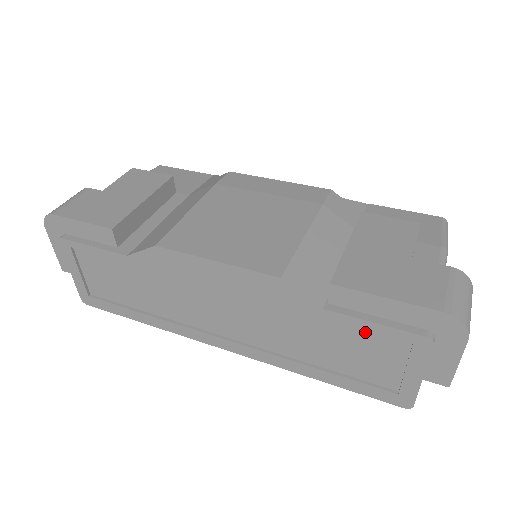
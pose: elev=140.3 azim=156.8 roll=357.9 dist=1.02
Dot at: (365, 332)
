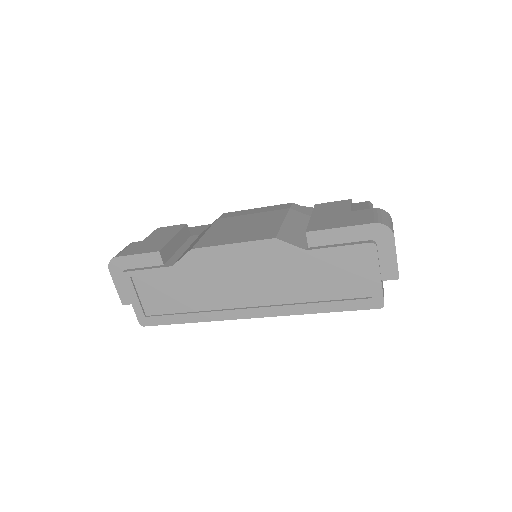
Dot at: (336, 258)
